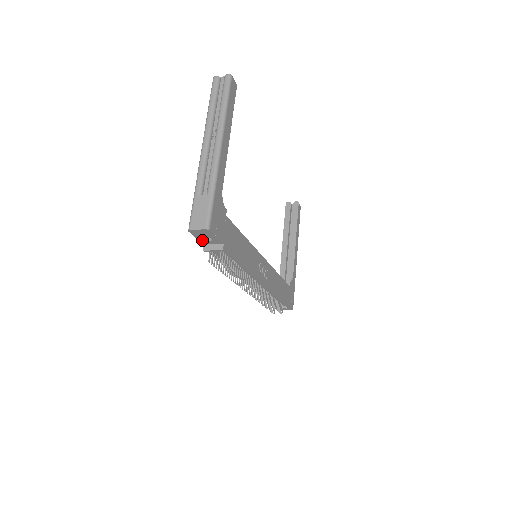
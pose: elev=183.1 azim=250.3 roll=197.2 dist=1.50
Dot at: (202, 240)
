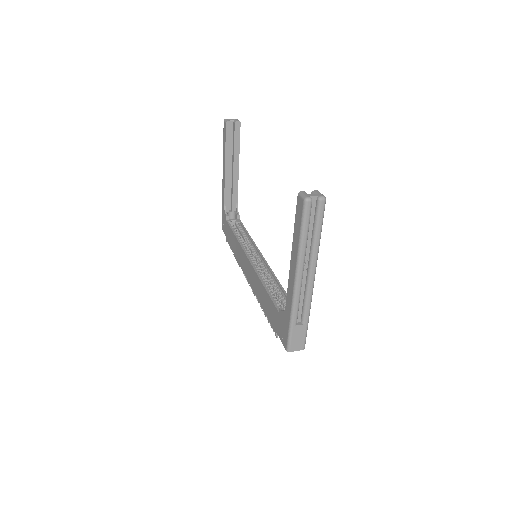
Dot at: occluded
